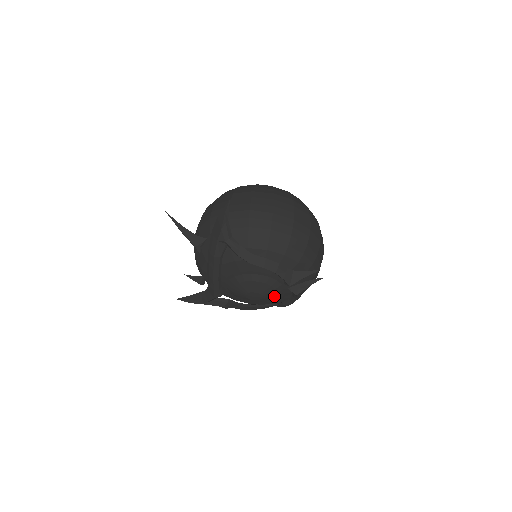
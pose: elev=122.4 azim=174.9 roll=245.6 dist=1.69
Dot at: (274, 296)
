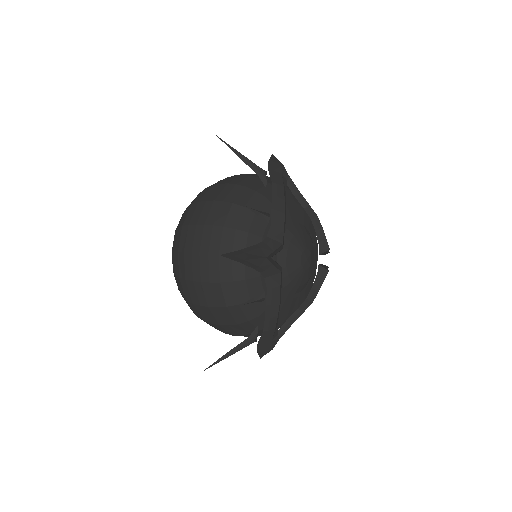
Dot at: (310, 275)
